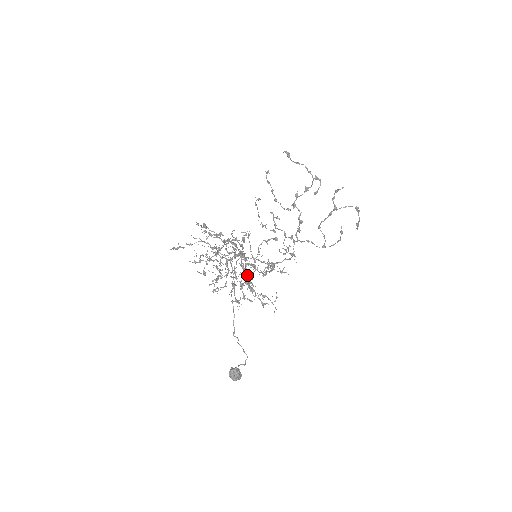
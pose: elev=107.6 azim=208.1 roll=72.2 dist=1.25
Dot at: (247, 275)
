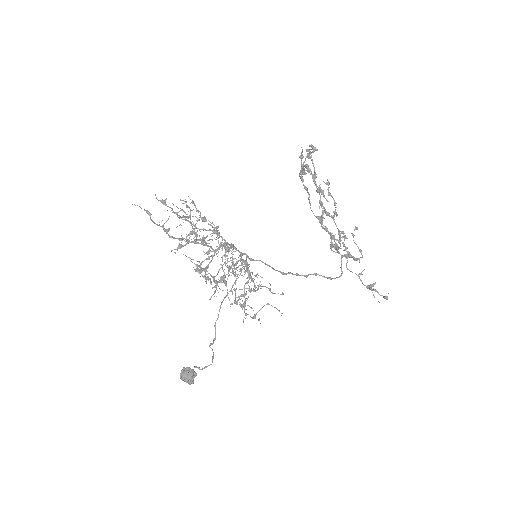
Dot at: (211, 261)
